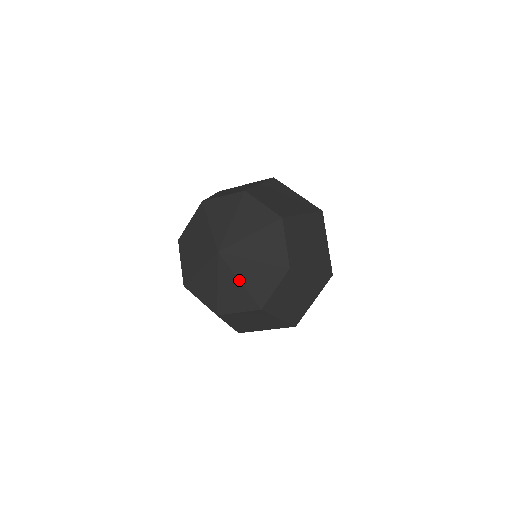
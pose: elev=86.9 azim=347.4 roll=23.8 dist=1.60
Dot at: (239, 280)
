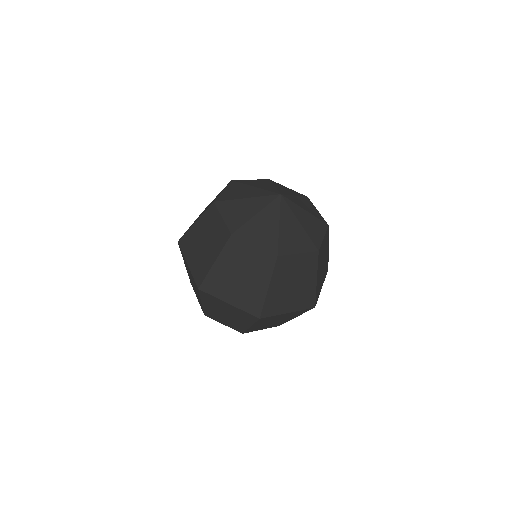
Dot at: (299, 221)
